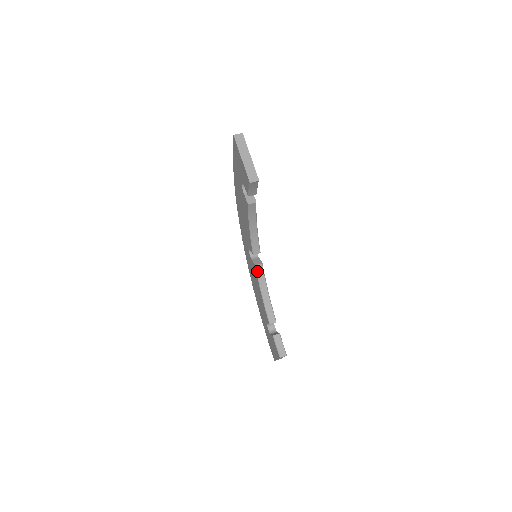
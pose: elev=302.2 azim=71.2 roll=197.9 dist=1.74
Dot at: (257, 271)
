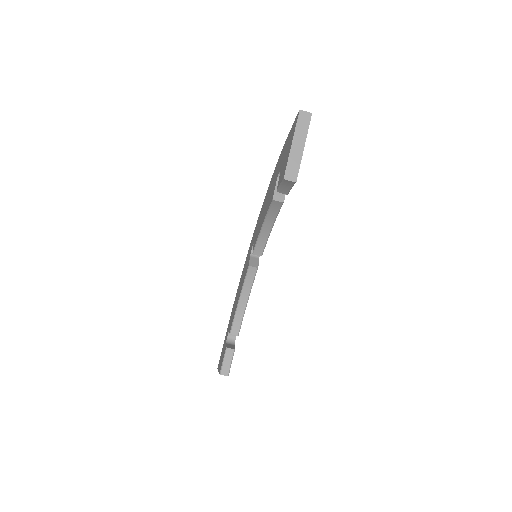
Dot at: (248, 272)
